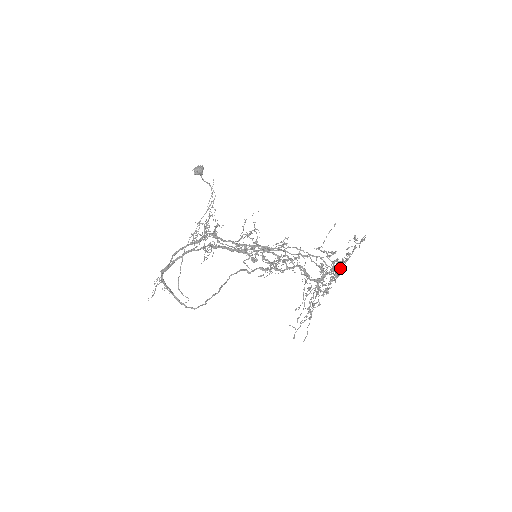
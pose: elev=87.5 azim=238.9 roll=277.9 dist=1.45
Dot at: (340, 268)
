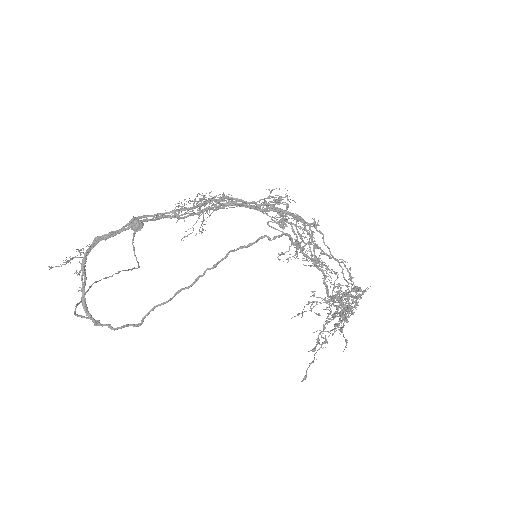
Dot at: occluded
